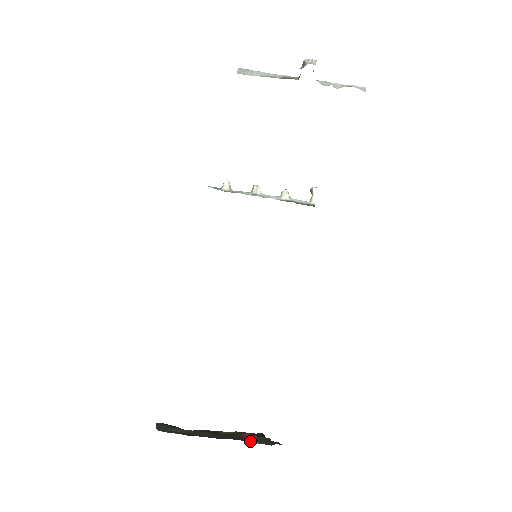
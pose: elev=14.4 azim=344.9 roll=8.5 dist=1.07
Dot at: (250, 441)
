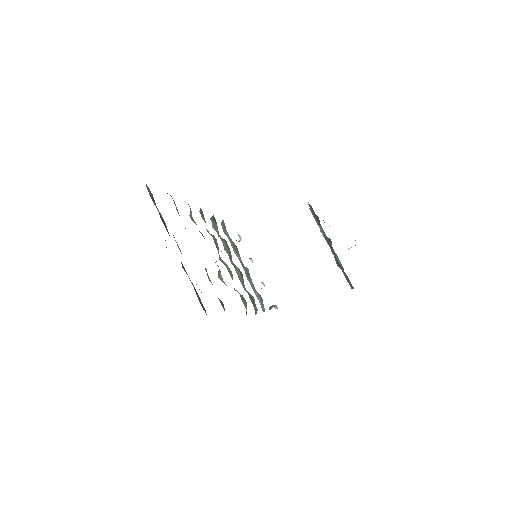
Dot at: occluded
